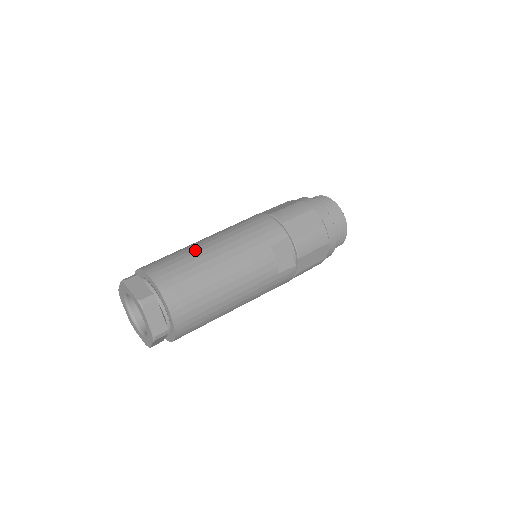
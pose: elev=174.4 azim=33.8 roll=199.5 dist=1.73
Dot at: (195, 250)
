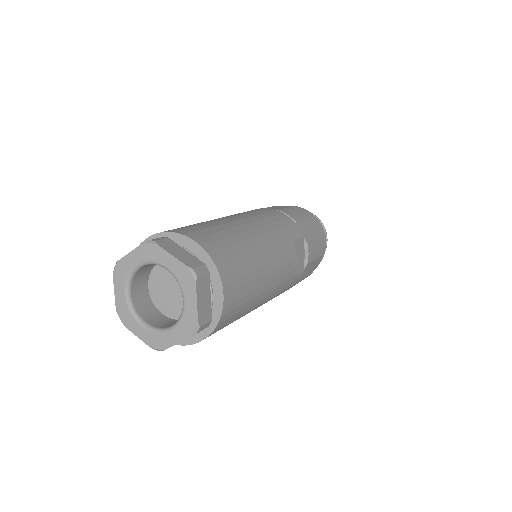
Dot at: (228, 224)
